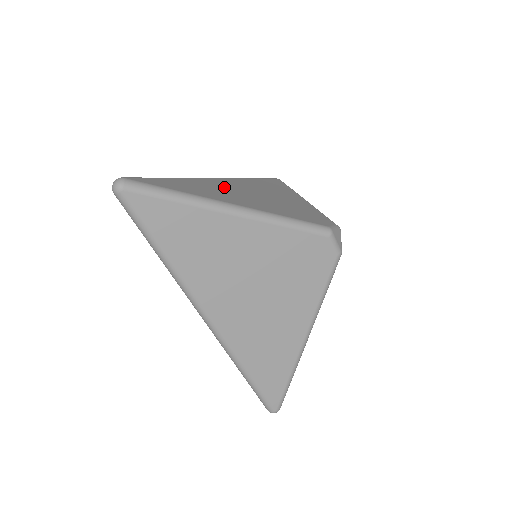
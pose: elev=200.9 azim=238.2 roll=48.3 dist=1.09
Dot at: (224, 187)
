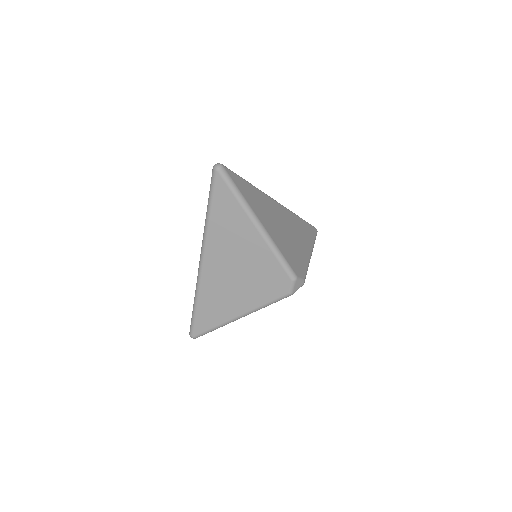
Dot at: (217, 287)
